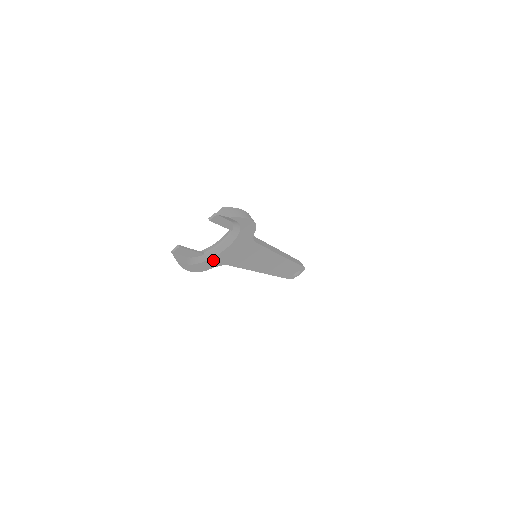
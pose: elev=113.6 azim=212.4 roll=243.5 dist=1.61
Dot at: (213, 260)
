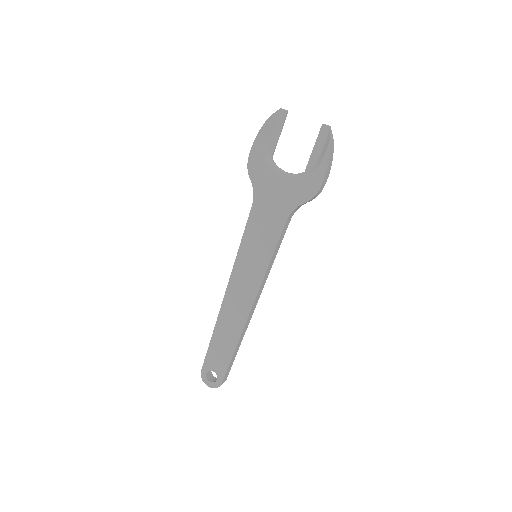
Dot at: (264, 172)
